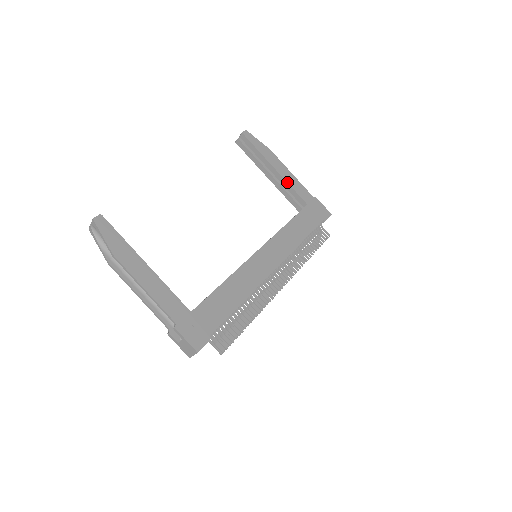
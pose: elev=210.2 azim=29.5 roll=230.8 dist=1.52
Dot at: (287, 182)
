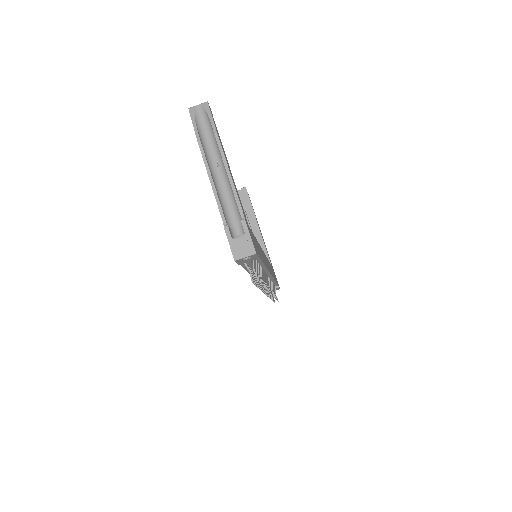
Dot at: (263, 241)
